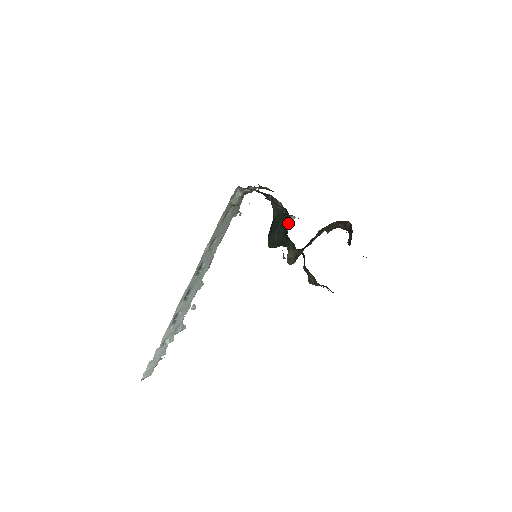
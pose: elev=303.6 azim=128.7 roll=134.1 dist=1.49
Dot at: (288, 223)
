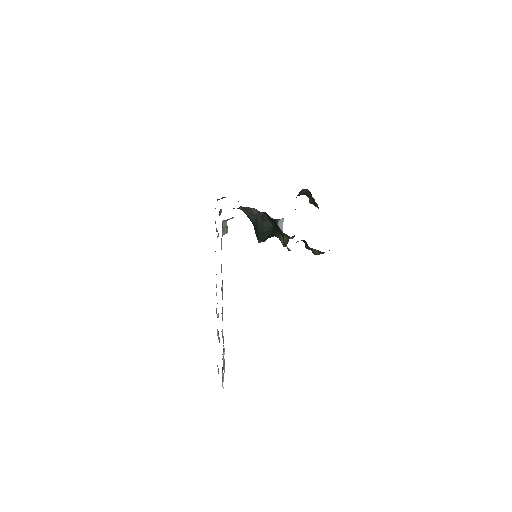
Dot at: (280, 225)
